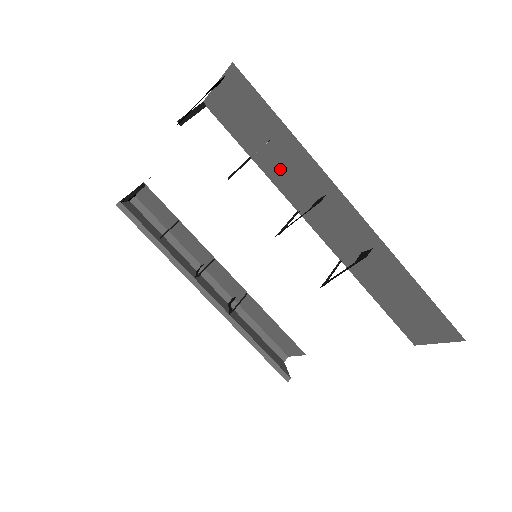
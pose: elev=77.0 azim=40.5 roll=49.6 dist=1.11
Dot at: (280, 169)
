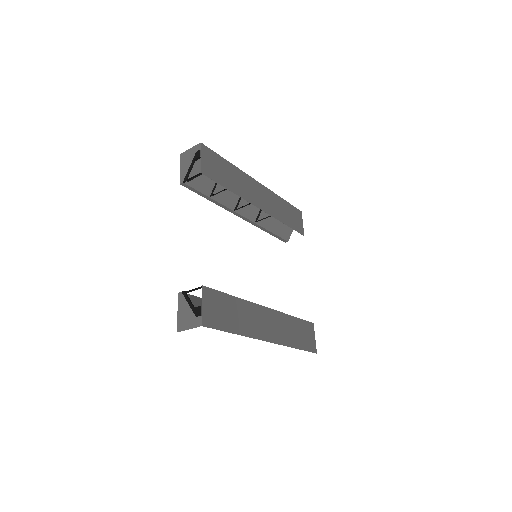
Dot at: (241, 311)
